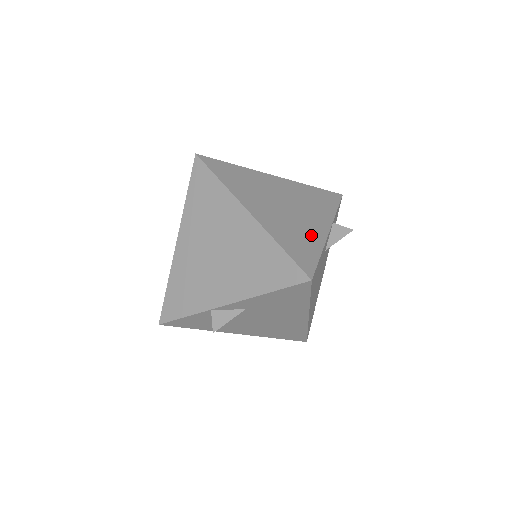
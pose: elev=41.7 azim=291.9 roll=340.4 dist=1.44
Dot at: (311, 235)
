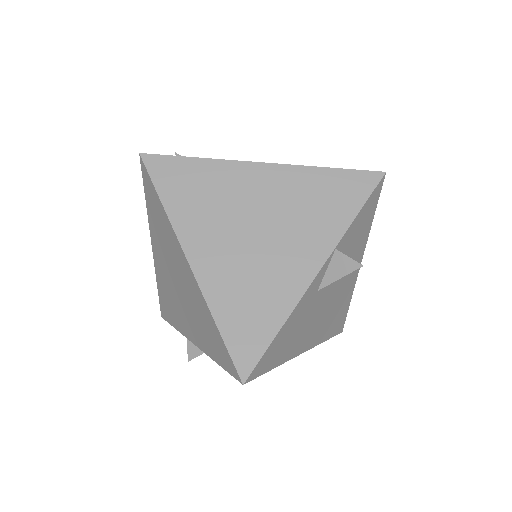
Dot at: (278, 290)
